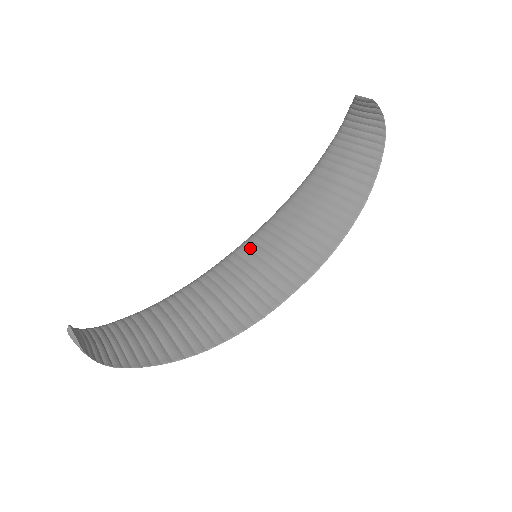
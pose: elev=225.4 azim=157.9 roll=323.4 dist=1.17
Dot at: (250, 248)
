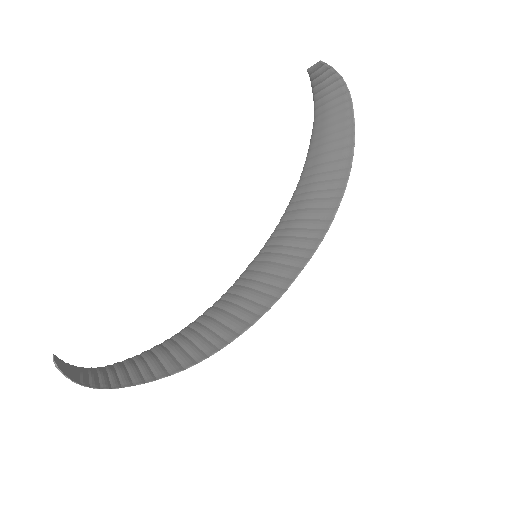
Dot at: (257, 259)
